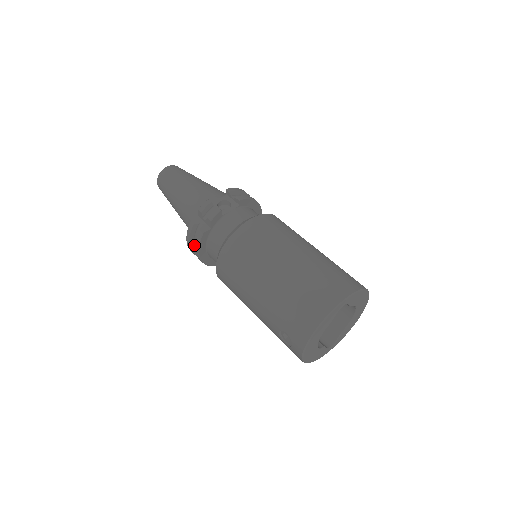
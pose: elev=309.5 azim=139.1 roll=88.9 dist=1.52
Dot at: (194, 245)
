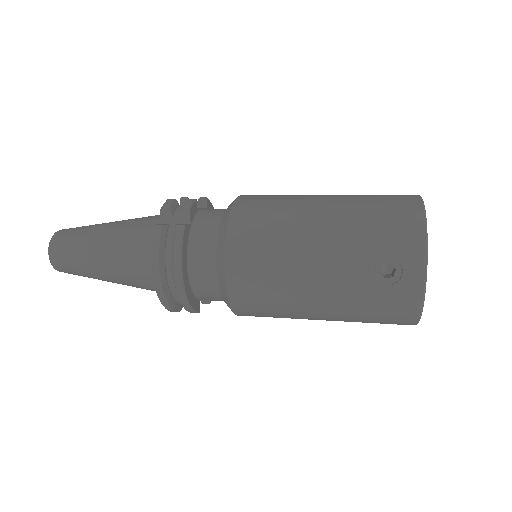
Dot at: (164, 266)
